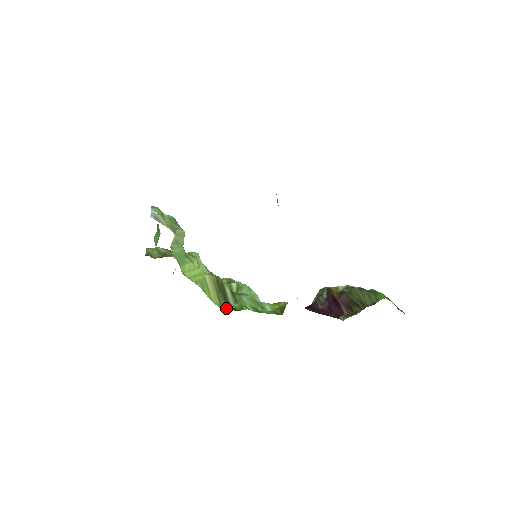
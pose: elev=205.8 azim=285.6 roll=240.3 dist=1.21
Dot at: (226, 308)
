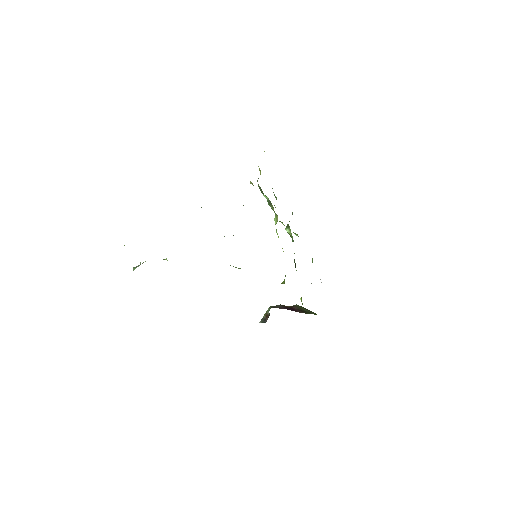
Dot at: occluded
